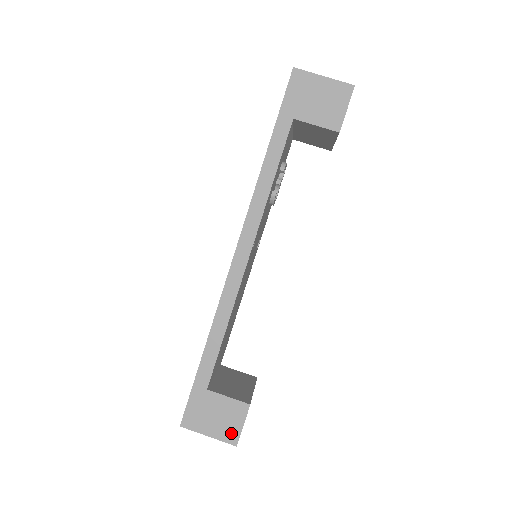
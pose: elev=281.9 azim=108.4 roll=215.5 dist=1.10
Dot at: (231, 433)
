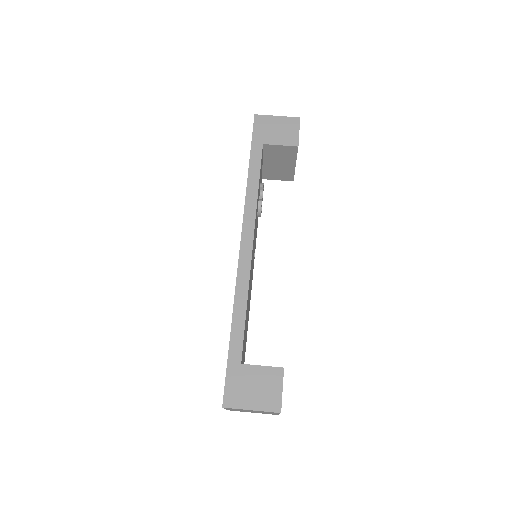
Dot at: (273, 401)
